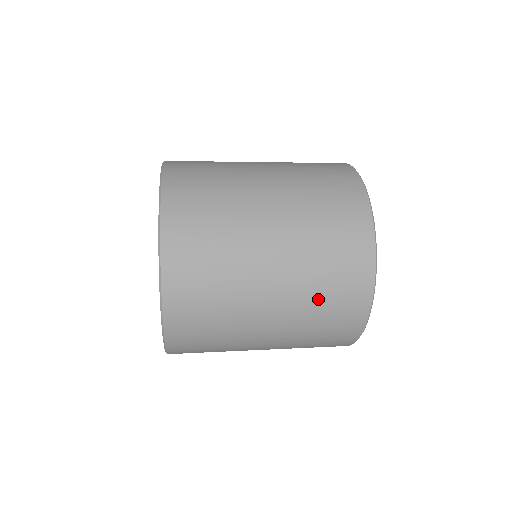
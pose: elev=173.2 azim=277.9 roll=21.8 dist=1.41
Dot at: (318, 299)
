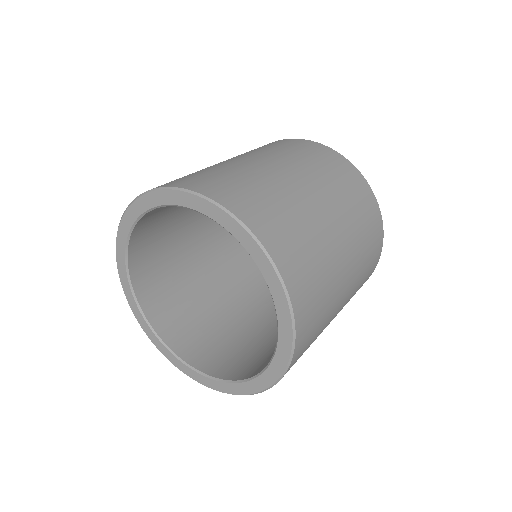
Dot at: occluded
